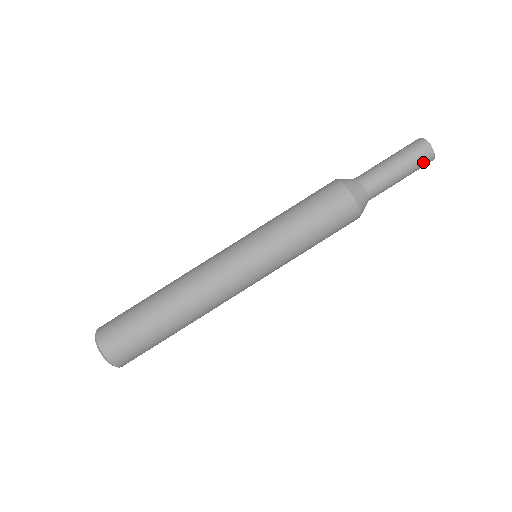
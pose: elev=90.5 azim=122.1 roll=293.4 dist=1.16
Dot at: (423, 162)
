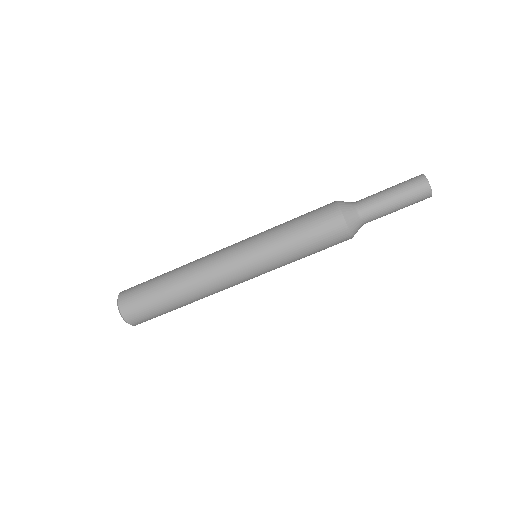
Dot at: (420, 200)
